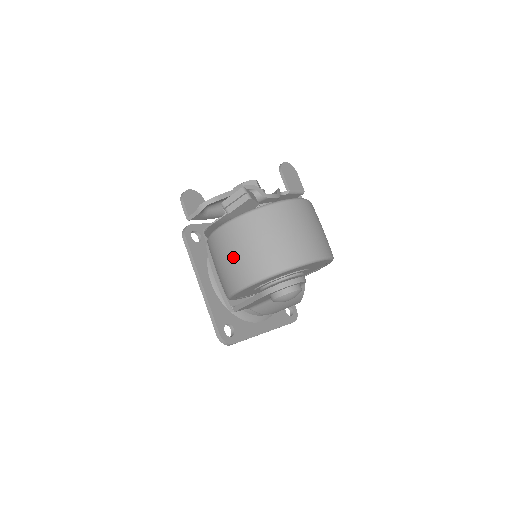
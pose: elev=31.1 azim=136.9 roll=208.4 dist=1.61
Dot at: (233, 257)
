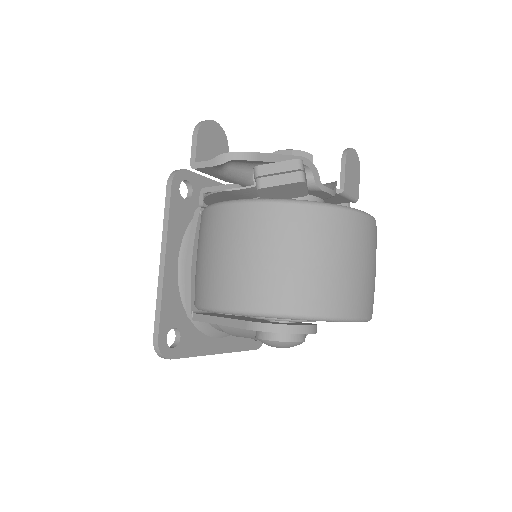
Dot at: (235, 258)
